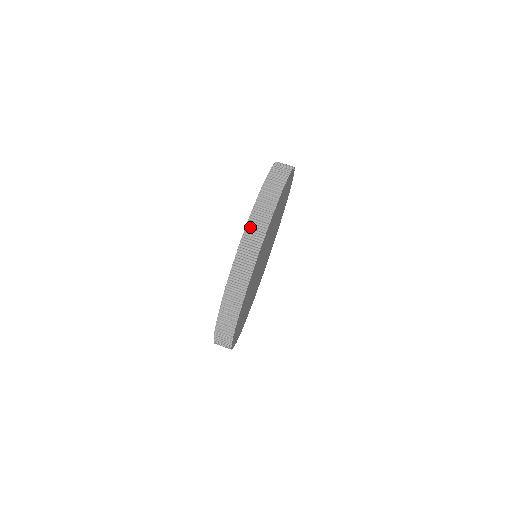
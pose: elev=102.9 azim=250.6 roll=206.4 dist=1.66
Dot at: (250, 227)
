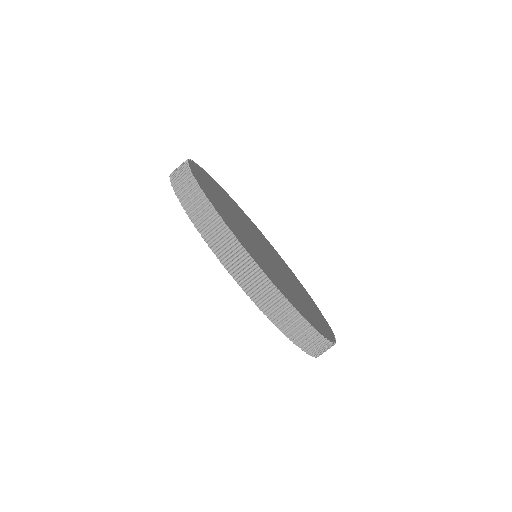
Dot at: occluded
